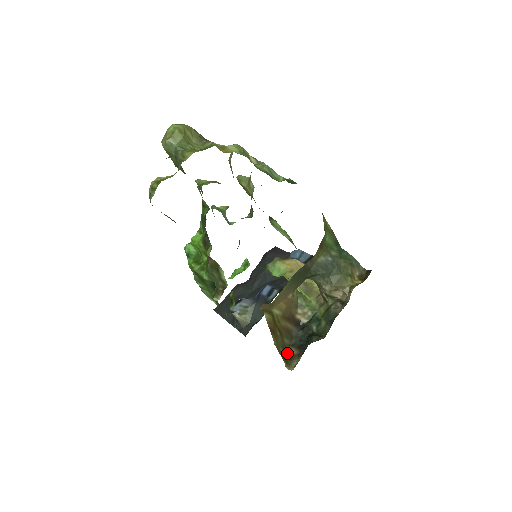
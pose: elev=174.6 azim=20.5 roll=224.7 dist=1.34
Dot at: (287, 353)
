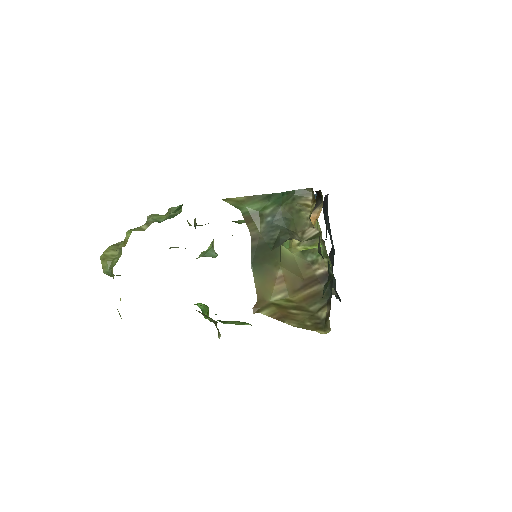
Dot at: (320, 318)
